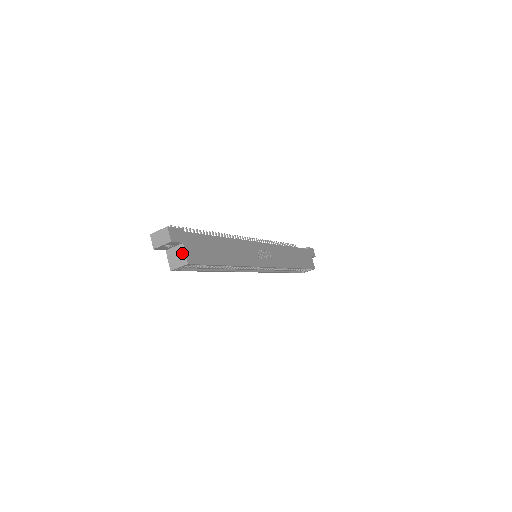
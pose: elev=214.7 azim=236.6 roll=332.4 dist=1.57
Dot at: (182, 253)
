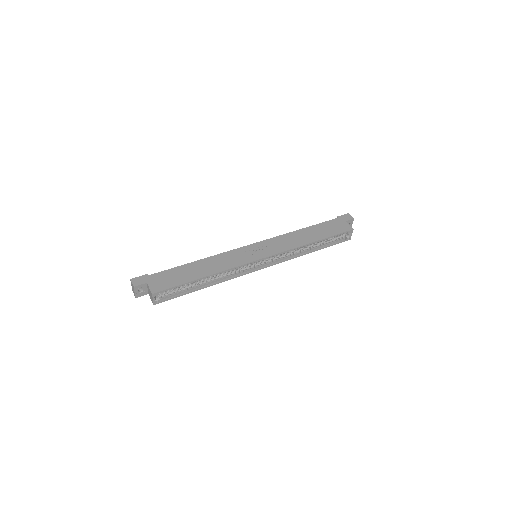
Dot at: (149, 289)
